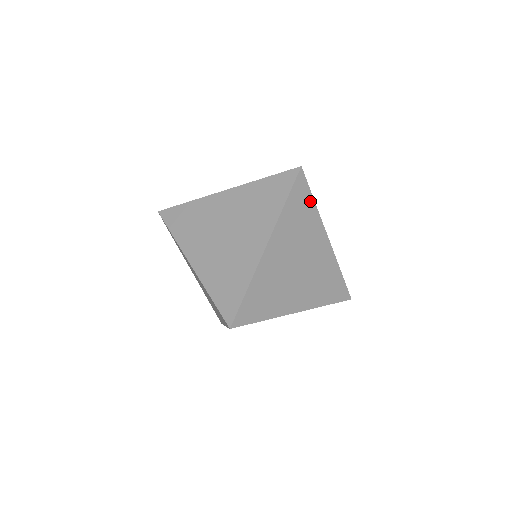
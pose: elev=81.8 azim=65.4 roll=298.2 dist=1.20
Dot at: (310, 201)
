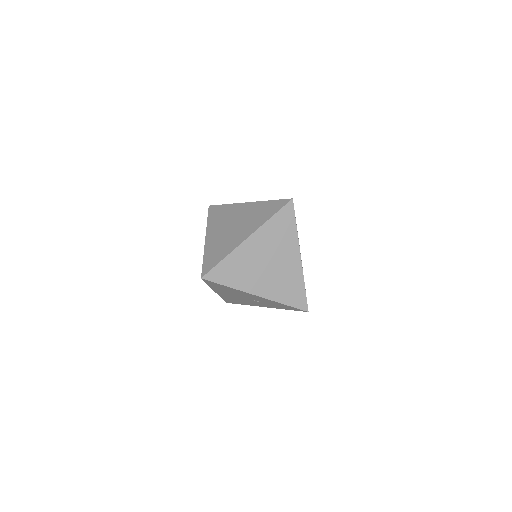
Dot at: (293, 224)
